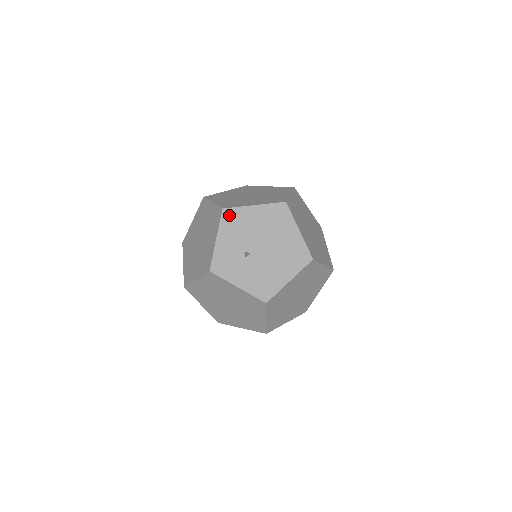
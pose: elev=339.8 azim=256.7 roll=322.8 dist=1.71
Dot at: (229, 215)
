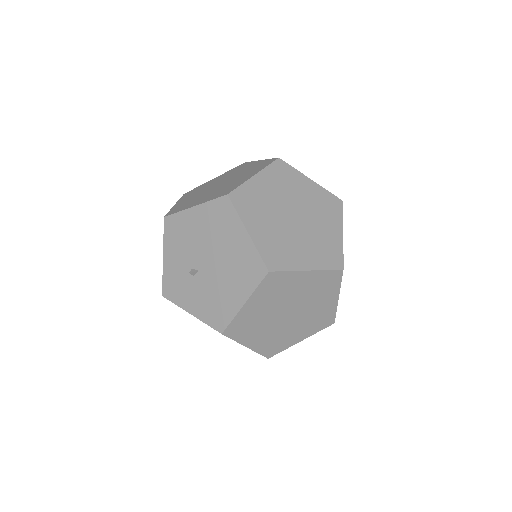
Dot at: (171, 224)
